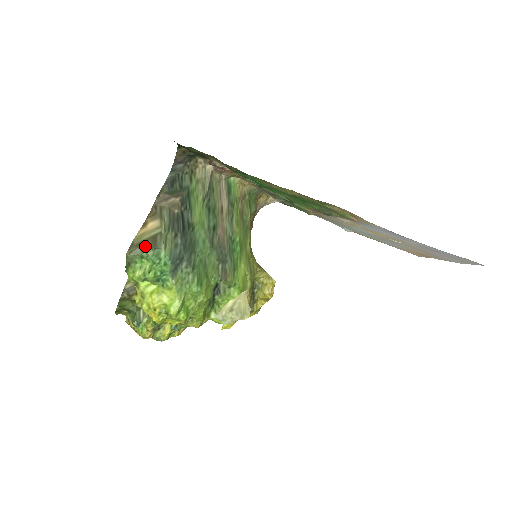
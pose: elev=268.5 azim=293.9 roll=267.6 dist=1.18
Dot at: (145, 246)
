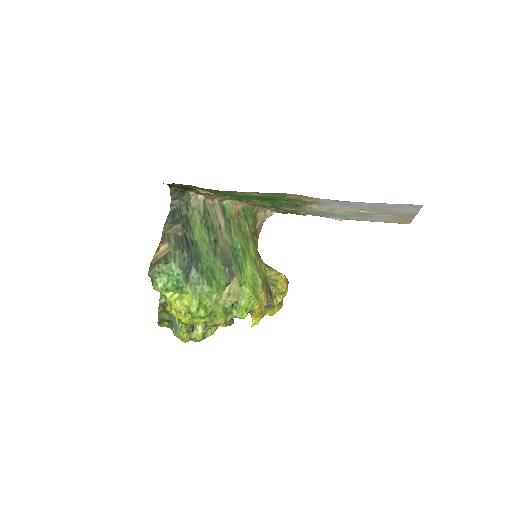
Dot at: (159, 264)
